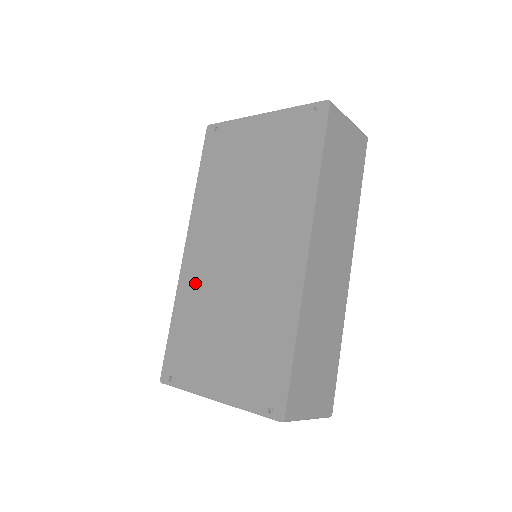
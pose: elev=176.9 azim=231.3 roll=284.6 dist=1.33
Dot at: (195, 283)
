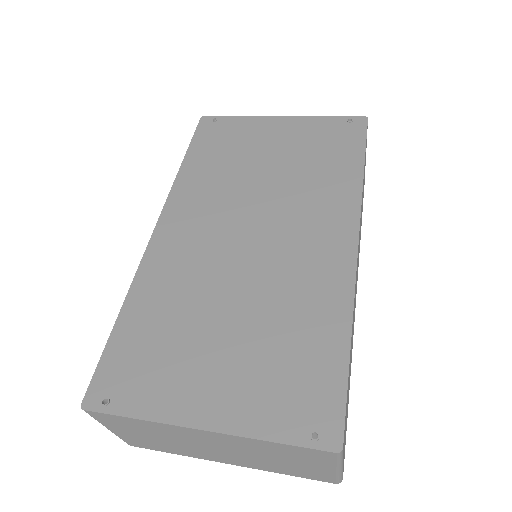
Dot at: (171, 269)
